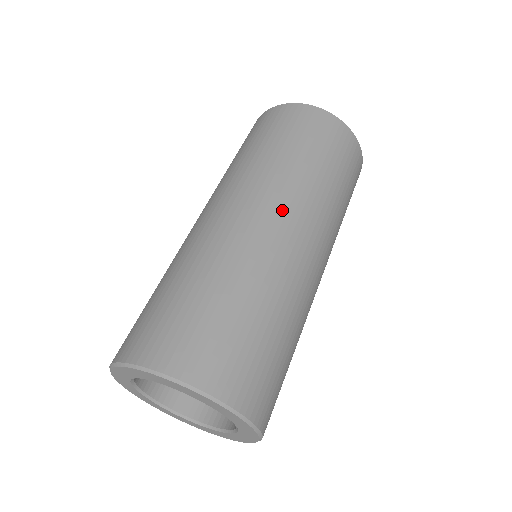
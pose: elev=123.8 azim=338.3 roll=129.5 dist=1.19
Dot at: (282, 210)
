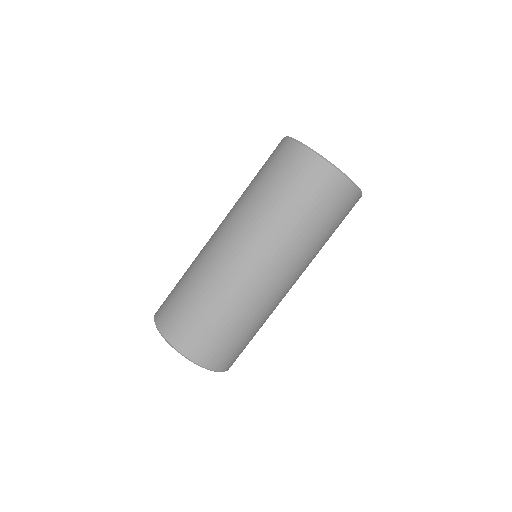
Dot at: (294, 276)
